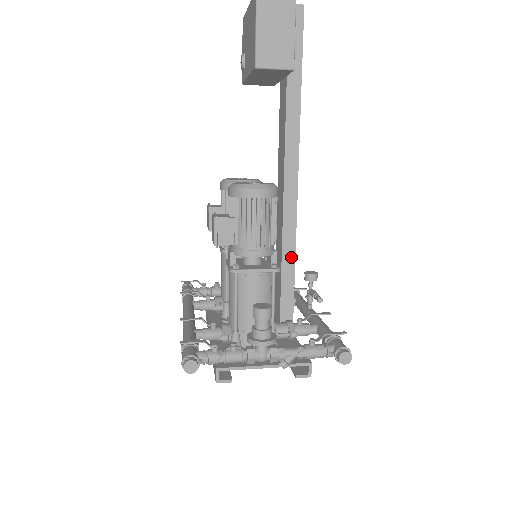
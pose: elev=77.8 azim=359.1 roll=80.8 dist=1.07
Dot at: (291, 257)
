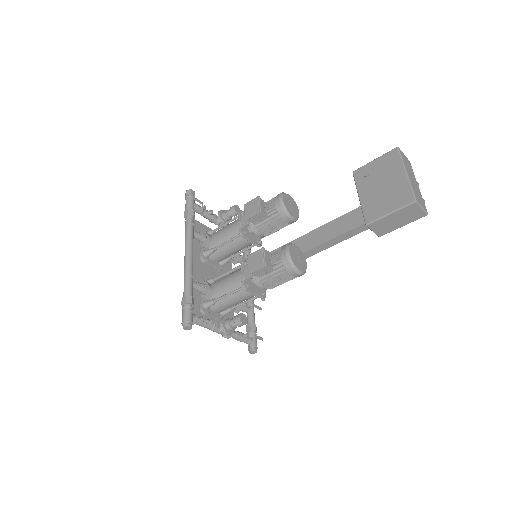
Dot at: occluded
